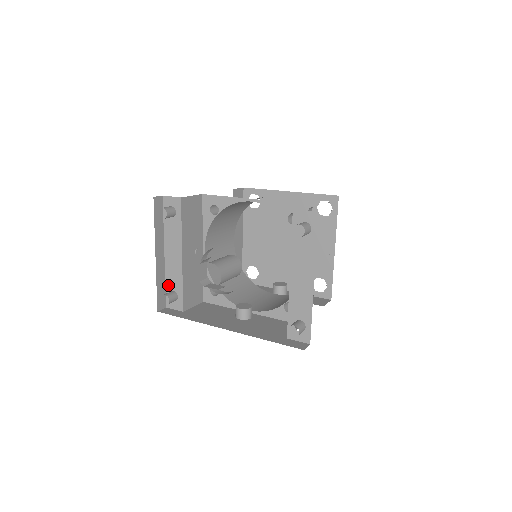
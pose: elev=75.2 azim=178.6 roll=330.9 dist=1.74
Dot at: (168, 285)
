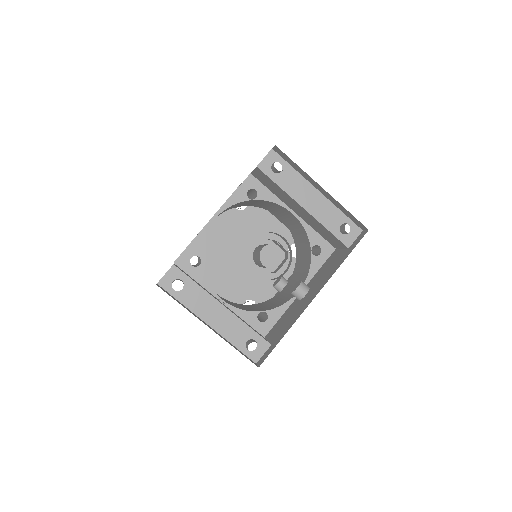
Dot at: (238, 344)
